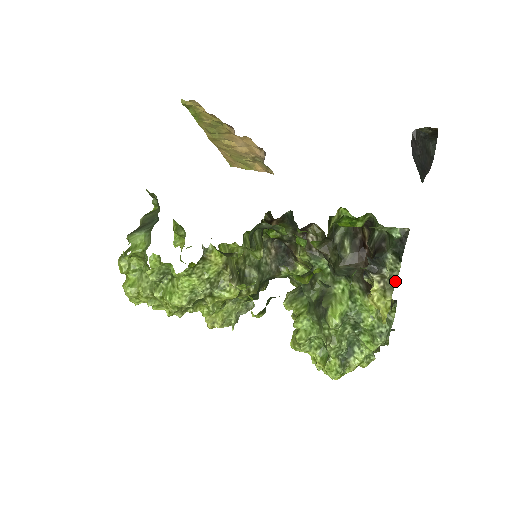
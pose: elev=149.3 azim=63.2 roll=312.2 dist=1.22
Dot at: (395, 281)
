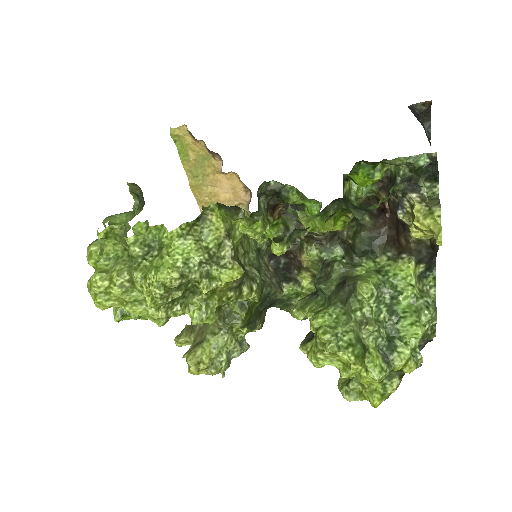
Dot at: (438, 199)
